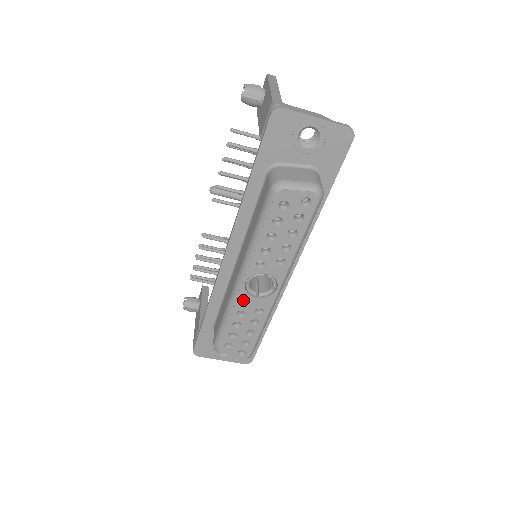
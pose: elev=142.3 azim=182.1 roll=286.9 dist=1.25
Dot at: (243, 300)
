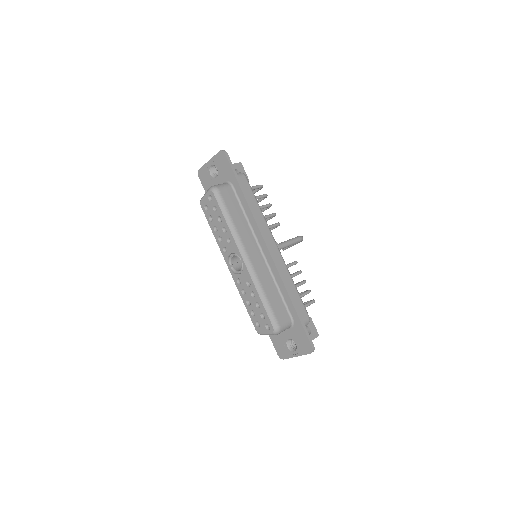
Dot at: occluded
